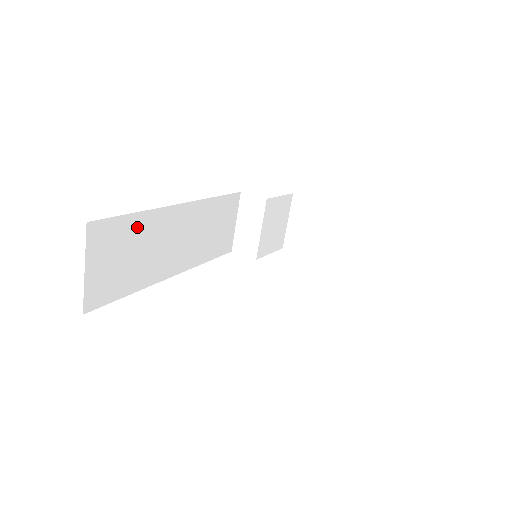
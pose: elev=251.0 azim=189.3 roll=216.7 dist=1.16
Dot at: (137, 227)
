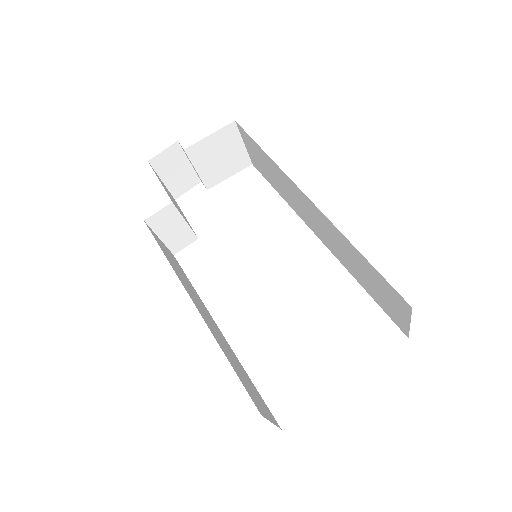
Dot at: (231, 362)
